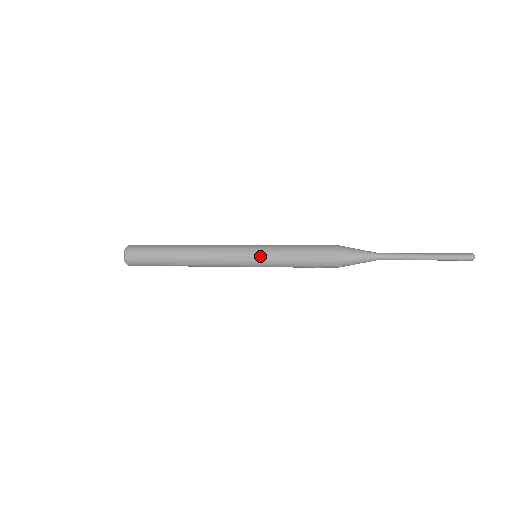
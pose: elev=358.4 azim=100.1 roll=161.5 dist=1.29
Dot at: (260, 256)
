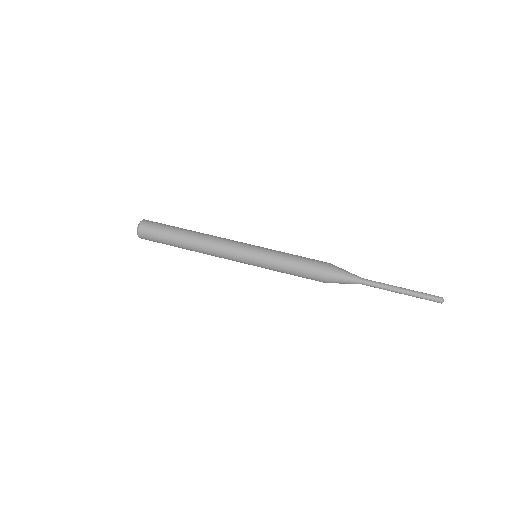
Dot at: (259, 261)
